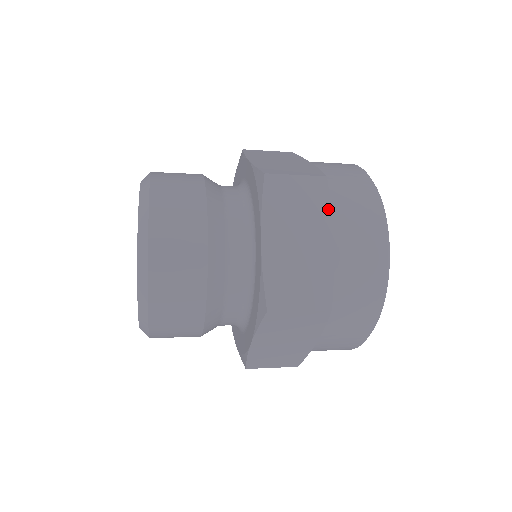
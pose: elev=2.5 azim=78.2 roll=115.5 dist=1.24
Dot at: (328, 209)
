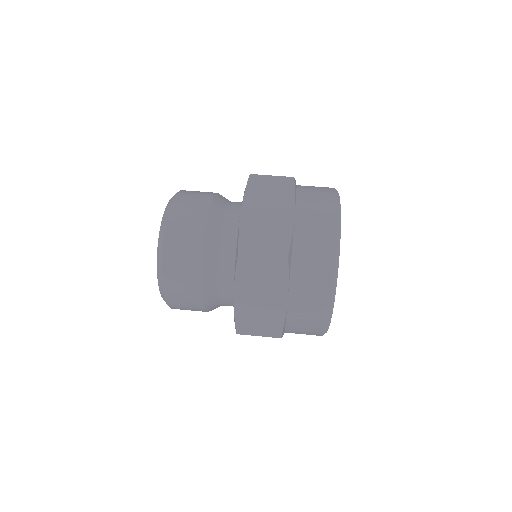
Dot at: occluded
